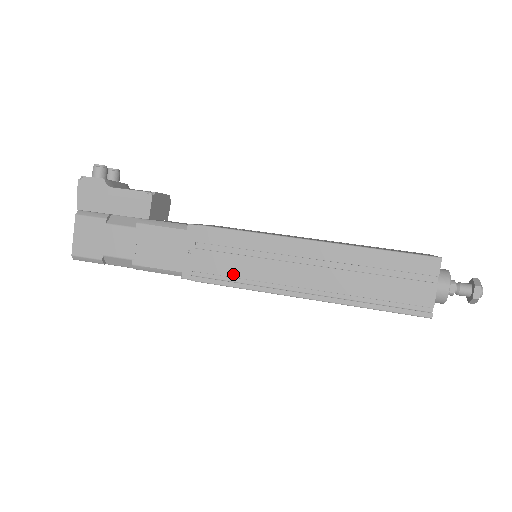
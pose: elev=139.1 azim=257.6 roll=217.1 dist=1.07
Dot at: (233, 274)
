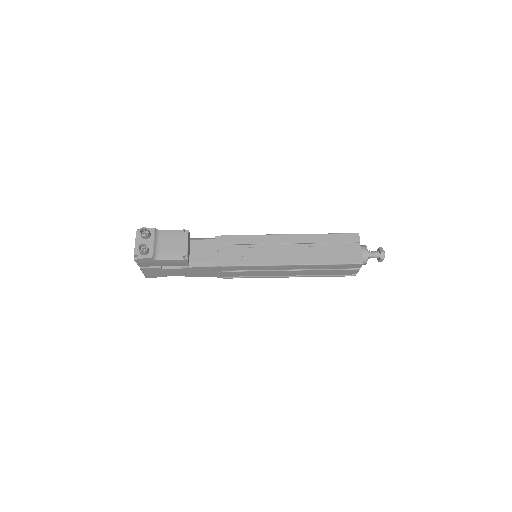
Dot at: (247, 276)
